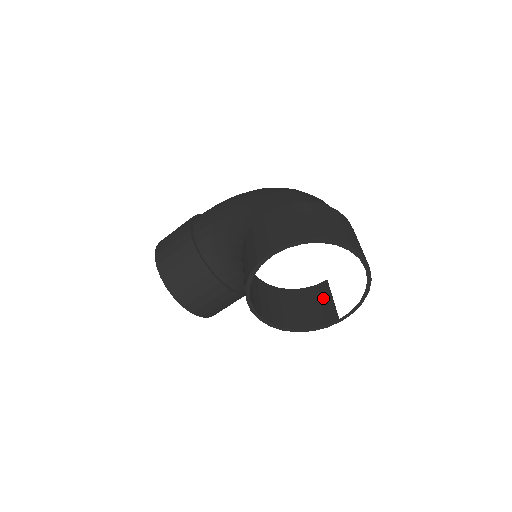
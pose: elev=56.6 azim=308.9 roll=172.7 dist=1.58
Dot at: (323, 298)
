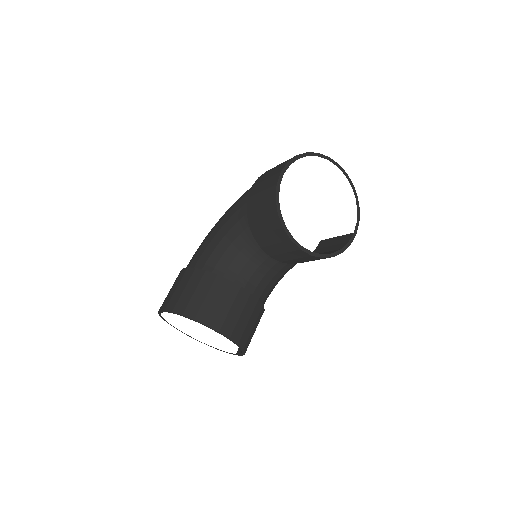
Dot at: (329, 243)
